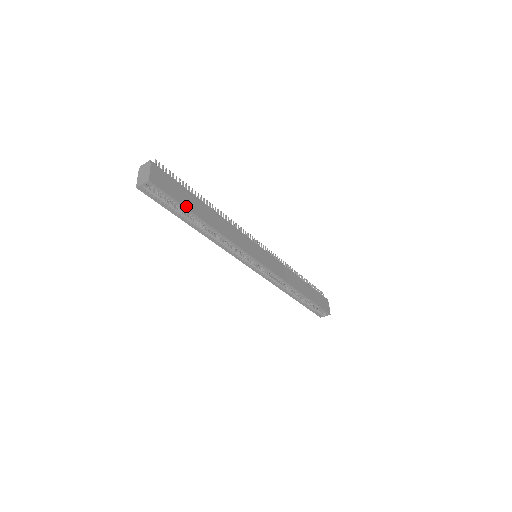
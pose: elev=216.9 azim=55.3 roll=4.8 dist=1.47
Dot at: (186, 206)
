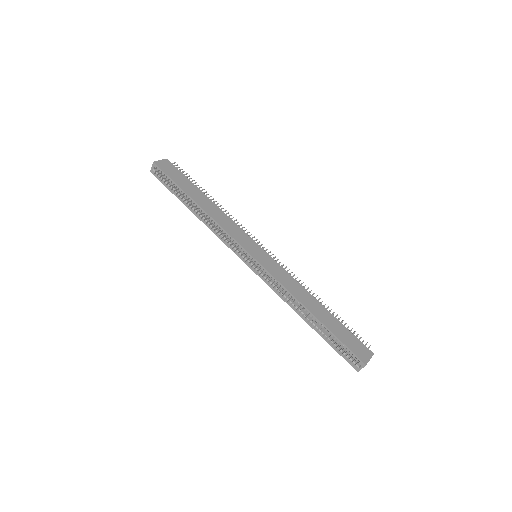
Dot at: (180, 186)
